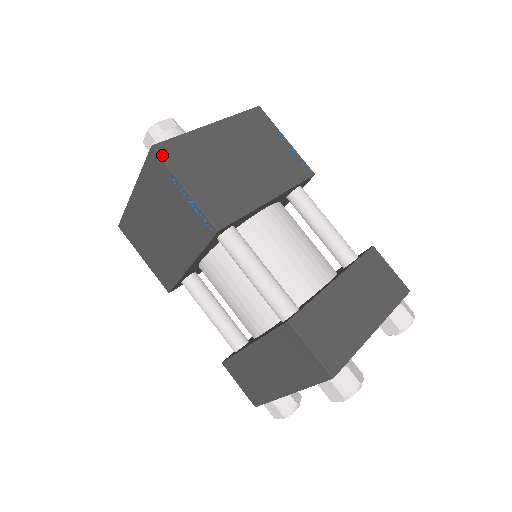
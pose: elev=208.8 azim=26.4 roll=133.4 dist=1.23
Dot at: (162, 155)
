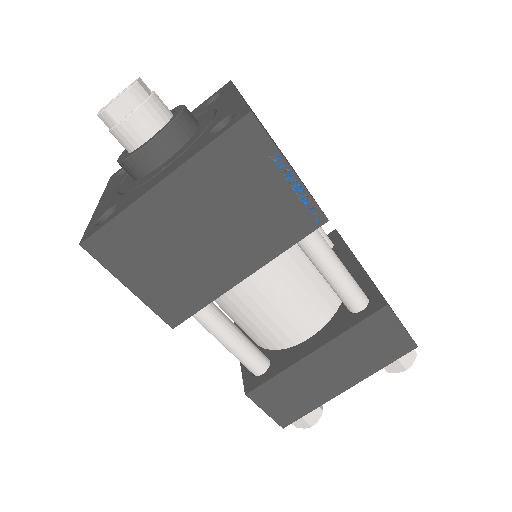
Dot at: (95, 255)
